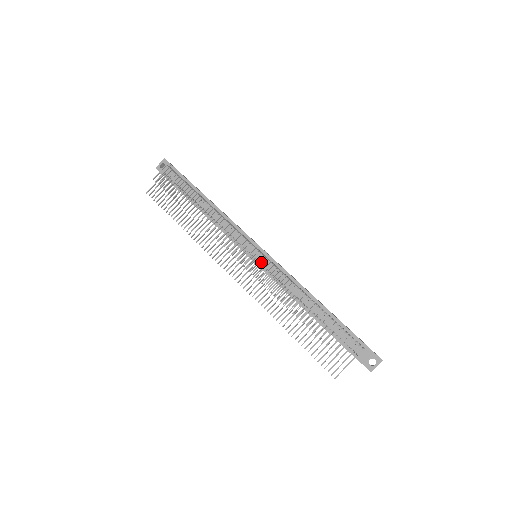
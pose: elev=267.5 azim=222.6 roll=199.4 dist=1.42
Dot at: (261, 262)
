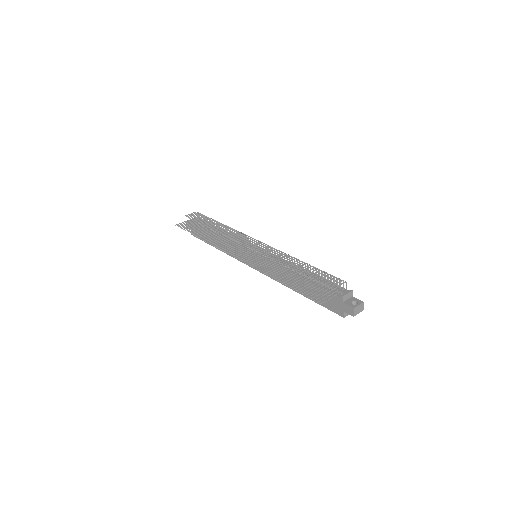
Dot at: (261, 254)
